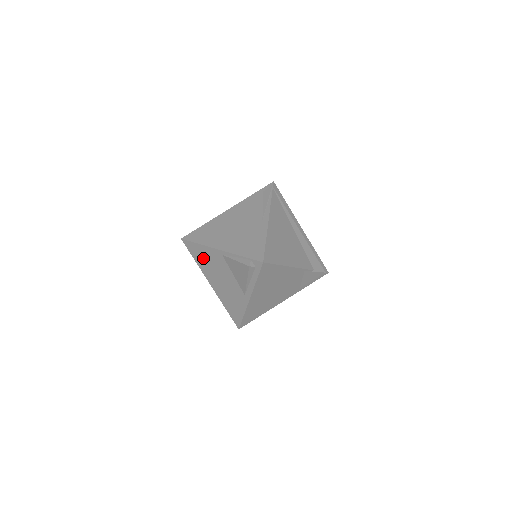
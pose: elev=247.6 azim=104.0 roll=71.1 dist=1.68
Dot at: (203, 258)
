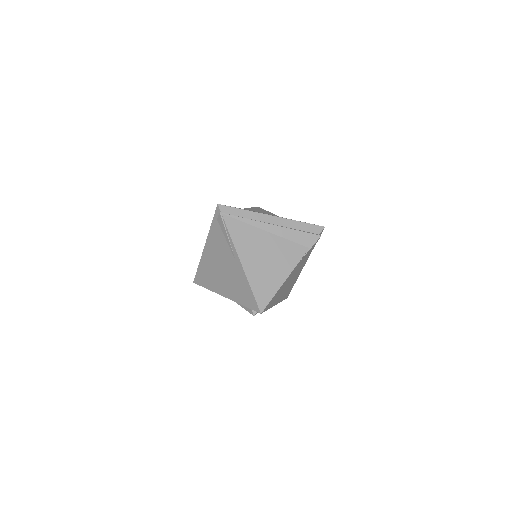
Dot at: occluded
